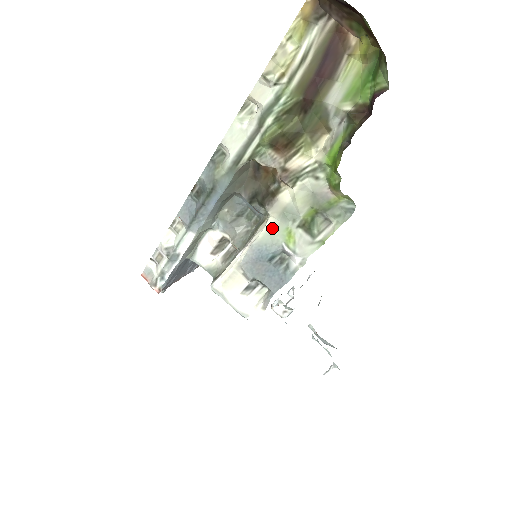
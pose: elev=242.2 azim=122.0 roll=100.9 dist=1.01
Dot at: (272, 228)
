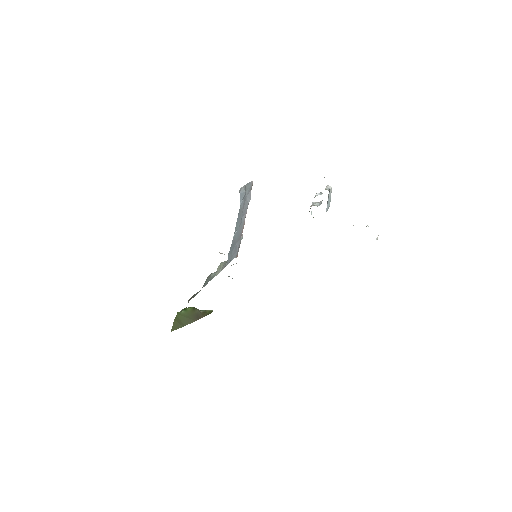
Dot at: occluded
